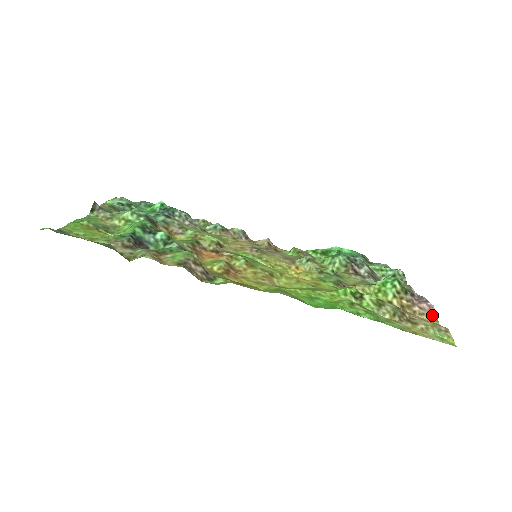
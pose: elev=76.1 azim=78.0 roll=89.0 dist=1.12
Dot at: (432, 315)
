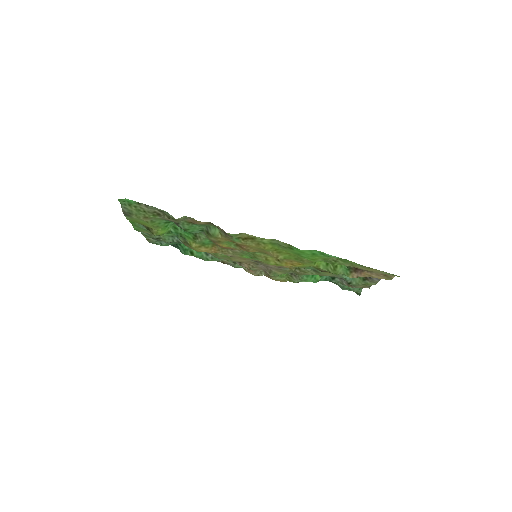
Dot at: occluded
